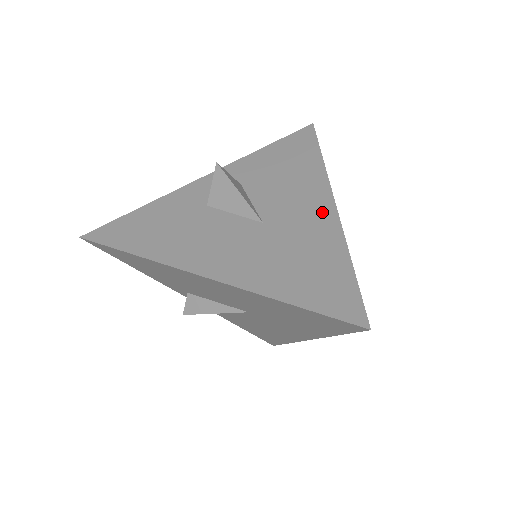
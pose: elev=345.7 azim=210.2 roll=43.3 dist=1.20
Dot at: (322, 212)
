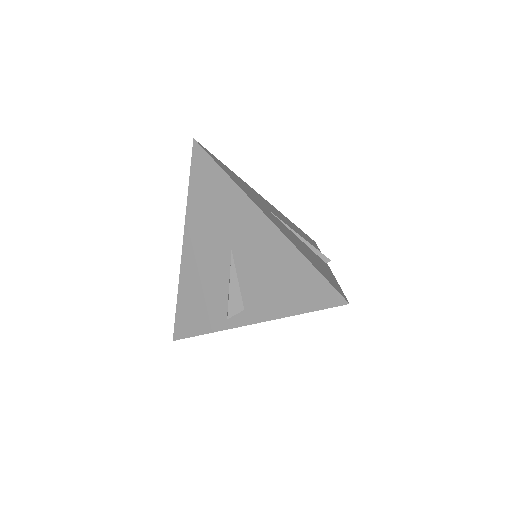
Dot at: occluded
